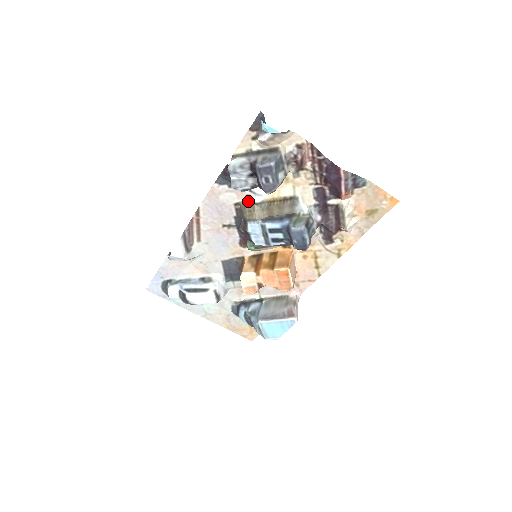
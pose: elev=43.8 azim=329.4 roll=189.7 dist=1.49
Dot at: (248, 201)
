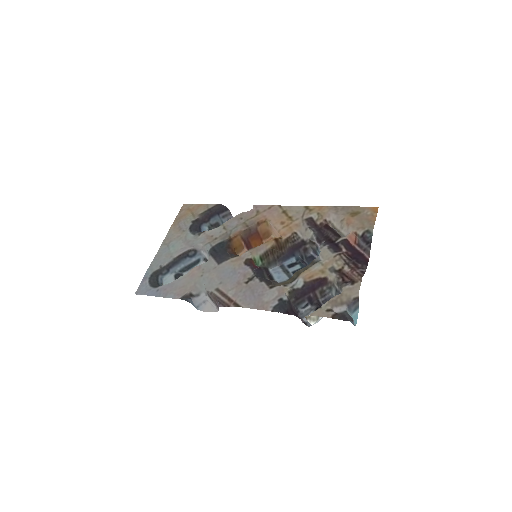
Dot at: (285, 285)
